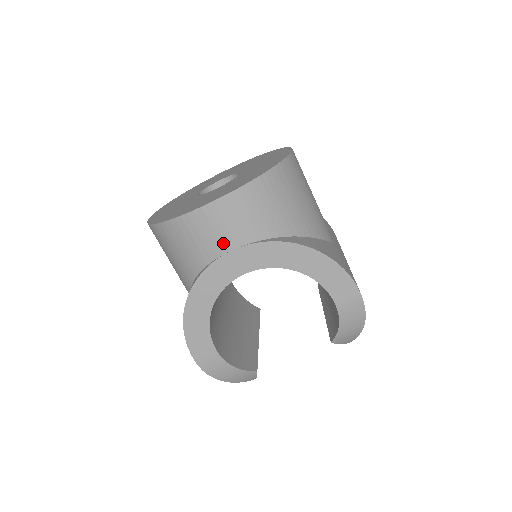
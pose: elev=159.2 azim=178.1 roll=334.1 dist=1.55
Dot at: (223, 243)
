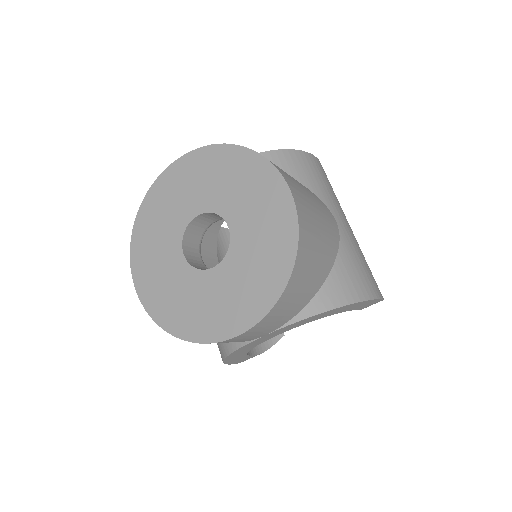
Dot at: (255, 337)
